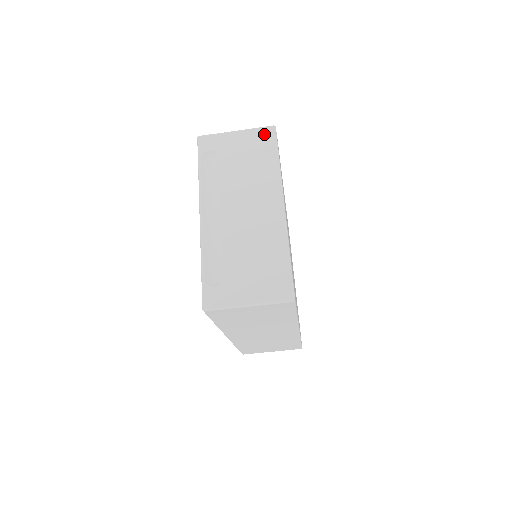
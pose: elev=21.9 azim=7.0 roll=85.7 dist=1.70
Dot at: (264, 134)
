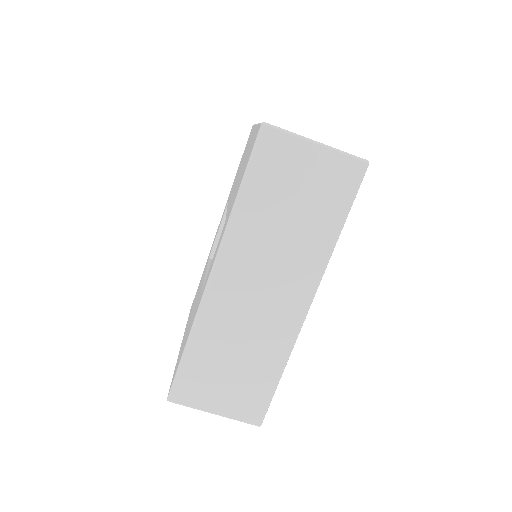
Dot at: occluded
